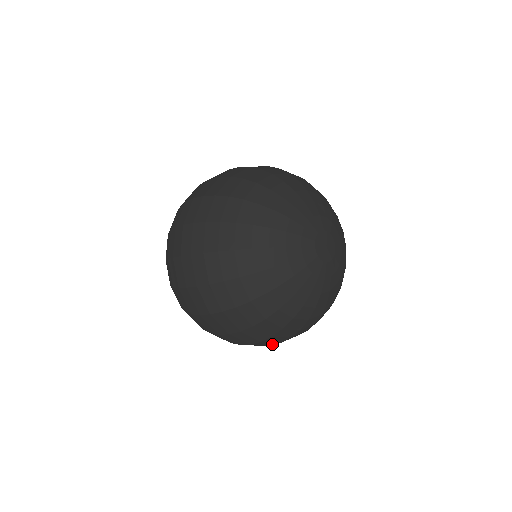
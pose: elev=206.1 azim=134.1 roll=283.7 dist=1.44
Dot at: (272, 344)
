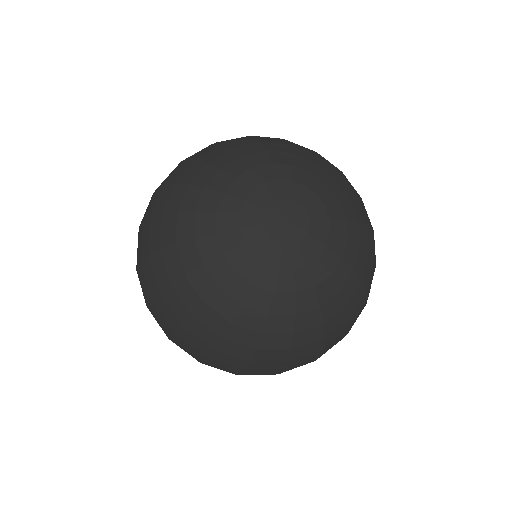
Dot at: (277, 372)
